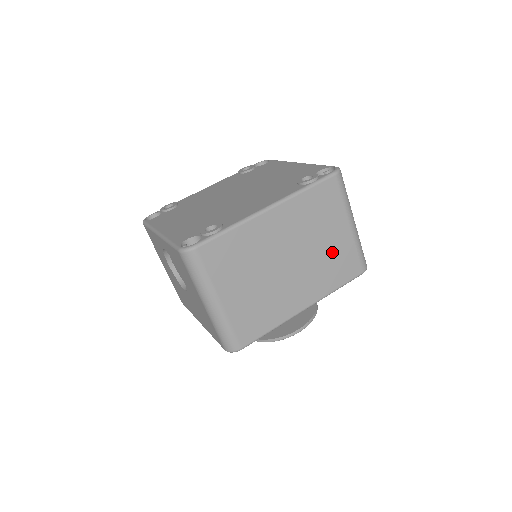
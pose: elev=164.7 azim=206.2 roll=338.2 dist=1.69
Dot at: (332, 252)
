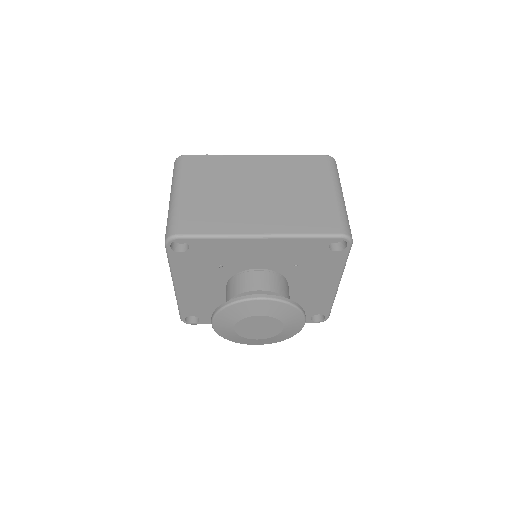
Dot at: (307, 203)
